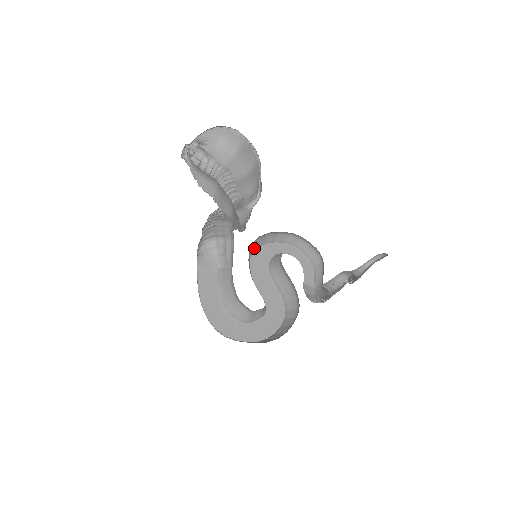
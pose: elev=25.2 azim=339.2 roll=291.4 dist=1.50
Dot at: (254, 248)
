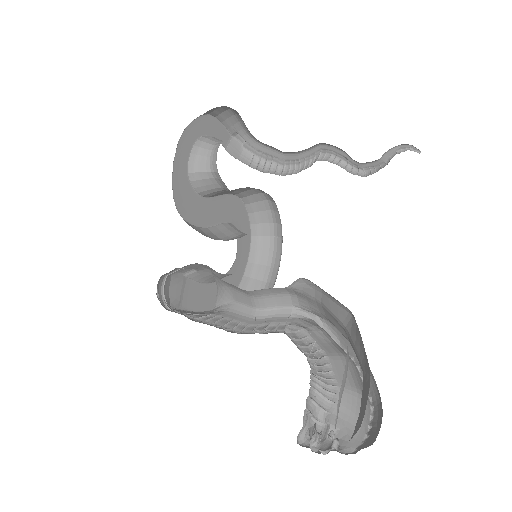
Dot at: (176, 208)
